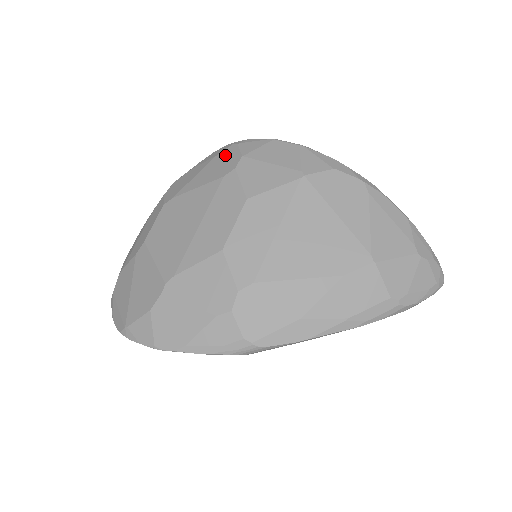
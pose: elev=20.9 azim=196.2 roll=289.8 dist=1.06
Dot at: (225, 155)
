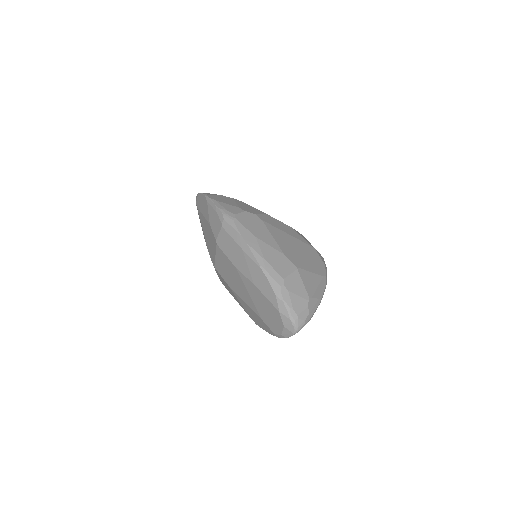
Dot at: occluded
